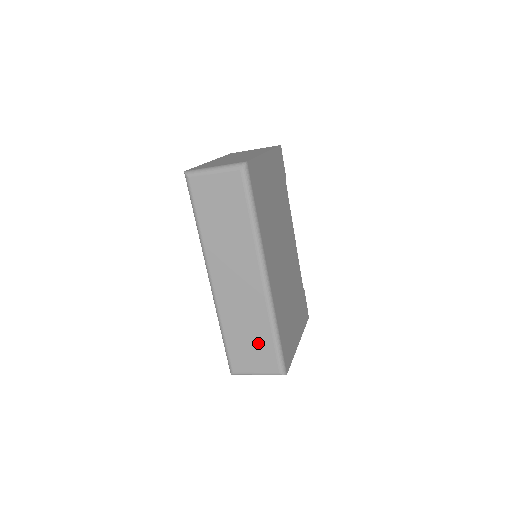
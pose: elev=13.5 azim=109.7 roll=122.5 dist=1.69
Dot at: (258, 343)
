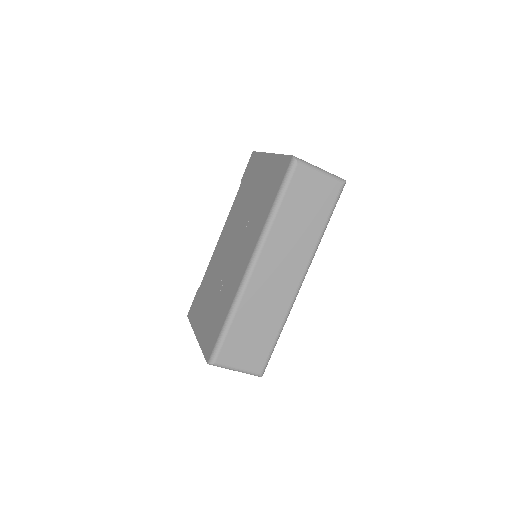
Dot at: (259, 339)
